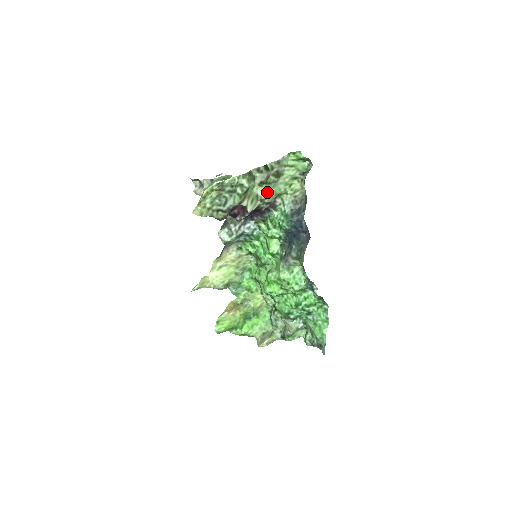
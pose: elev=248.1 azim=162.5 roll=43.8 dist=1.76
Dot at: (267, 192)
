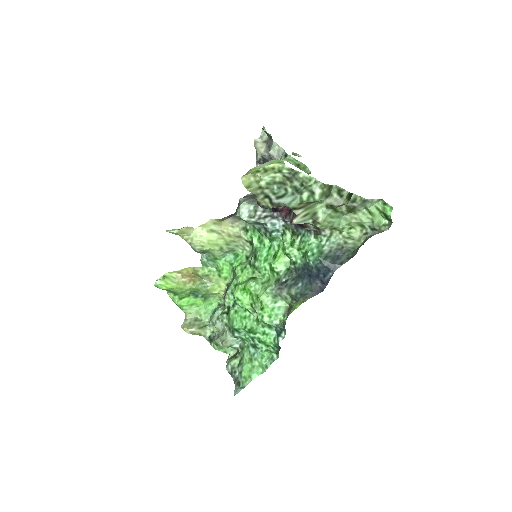
Dot at: (327, 218)
